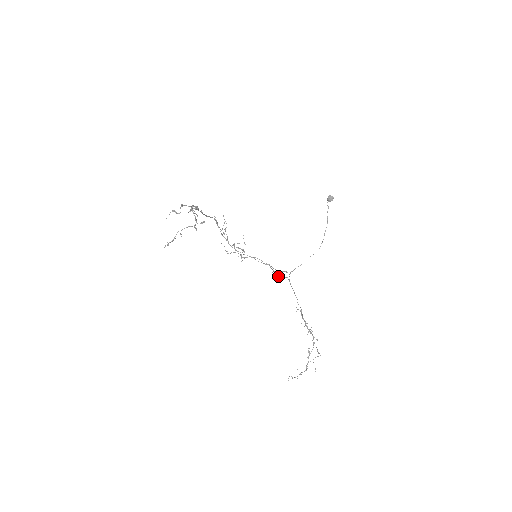
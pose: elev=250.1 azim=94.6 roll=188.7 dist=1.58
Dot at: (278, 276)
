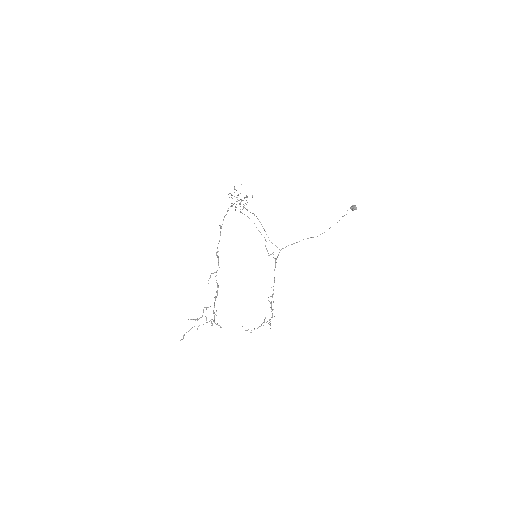
Dot at: occluded
